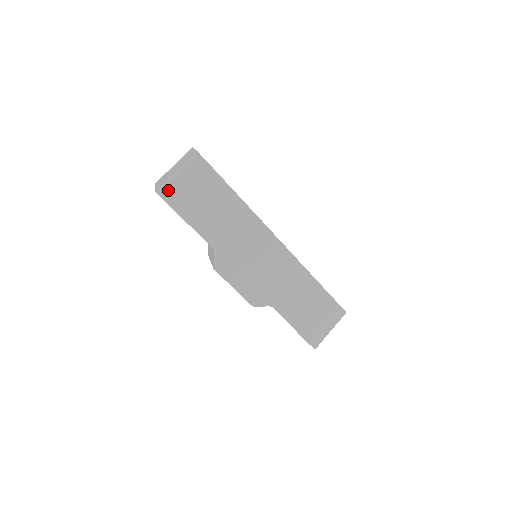
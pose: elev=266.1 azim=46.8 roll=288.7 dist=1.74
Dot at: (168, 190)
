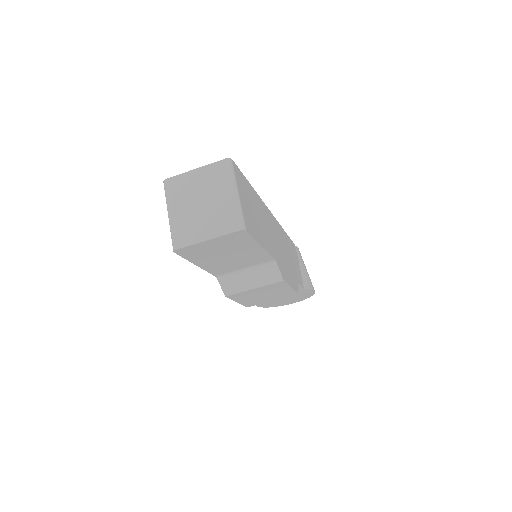
Dot at: (245, 219)
